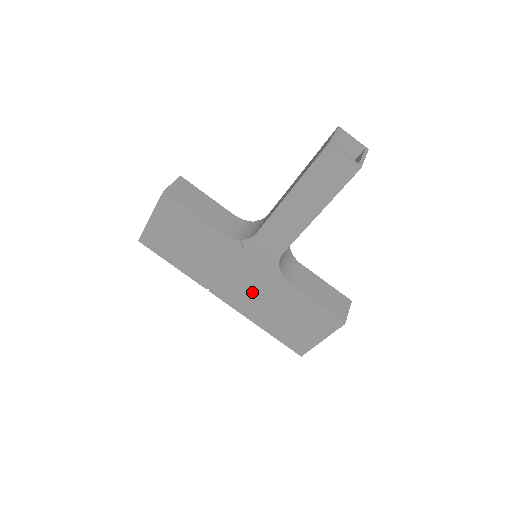
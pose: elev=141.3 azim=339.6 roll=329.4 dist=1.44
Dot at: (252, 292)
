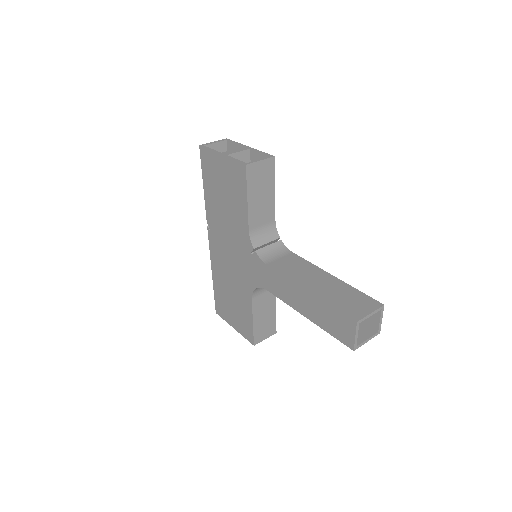
Dot at: (229, 266)
